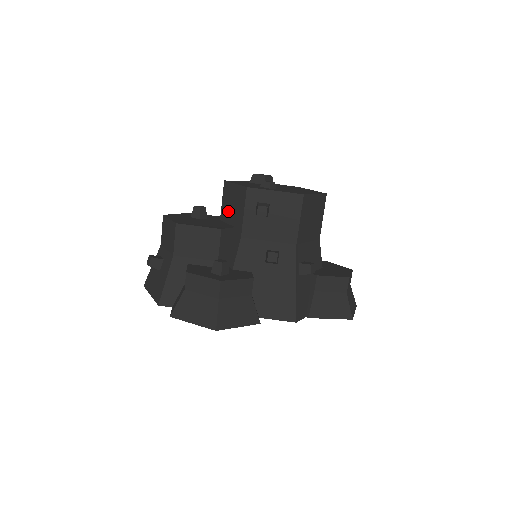
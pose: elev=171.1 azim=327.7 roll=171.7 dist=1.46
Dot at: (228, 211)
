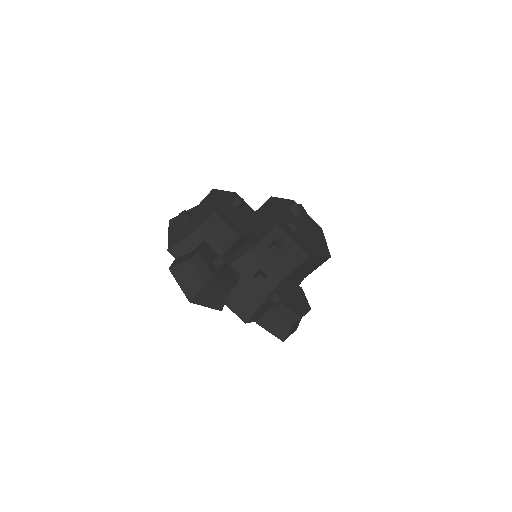
Dot at: (257, 220)
